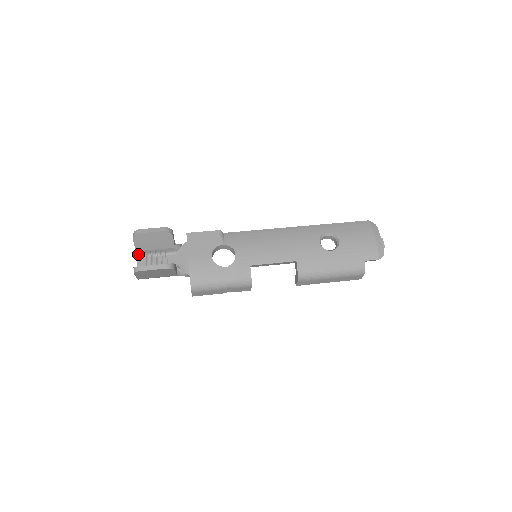
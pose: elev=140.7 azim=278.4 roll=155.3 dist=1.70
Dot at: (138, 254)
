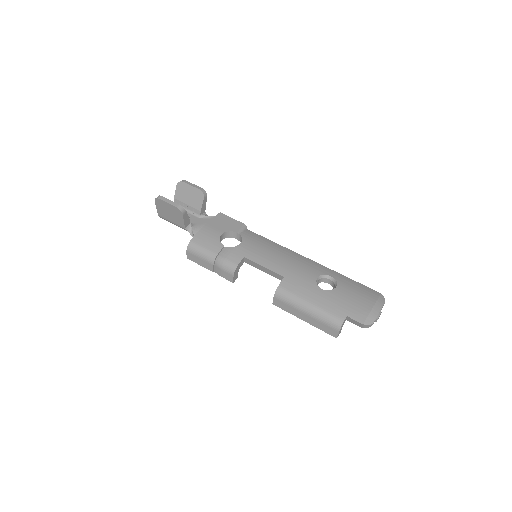
Dot at: occluded
